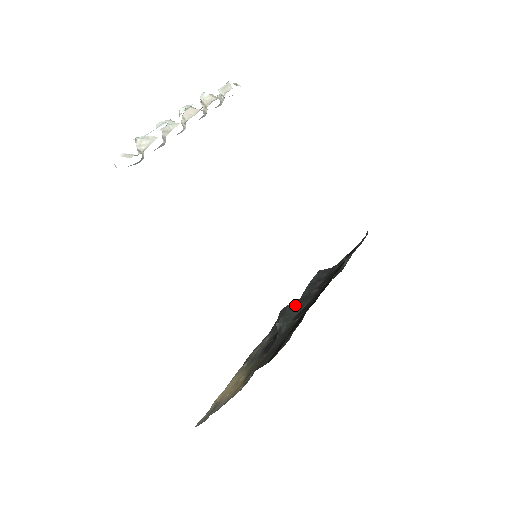
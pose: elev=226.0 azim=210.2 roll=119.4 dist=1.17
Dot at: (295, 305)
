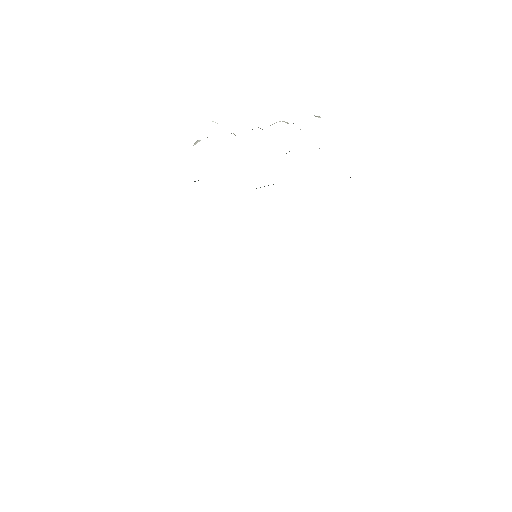
Dot at: occluded
